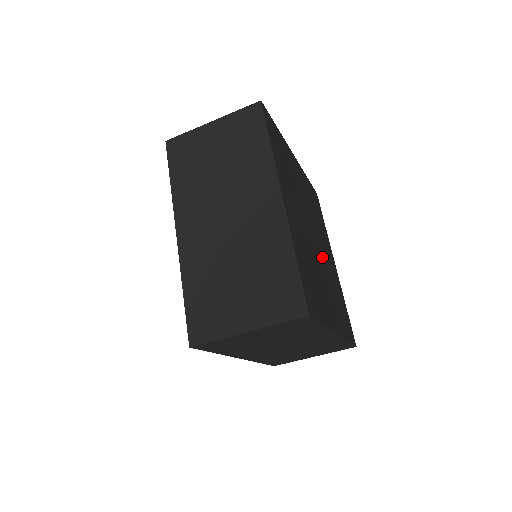
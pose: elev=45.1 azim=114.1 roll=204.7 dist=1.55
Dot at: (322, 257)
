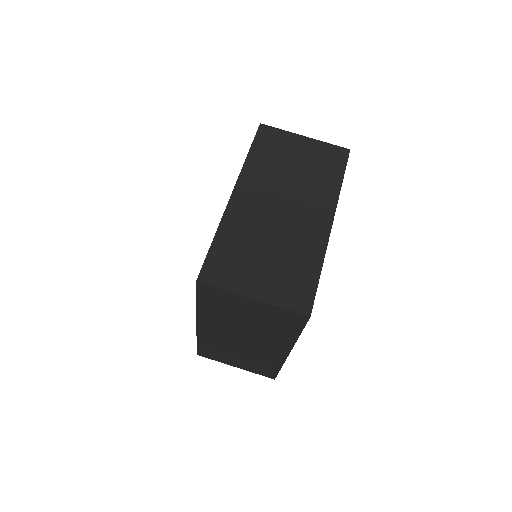
Dot at: occluded
